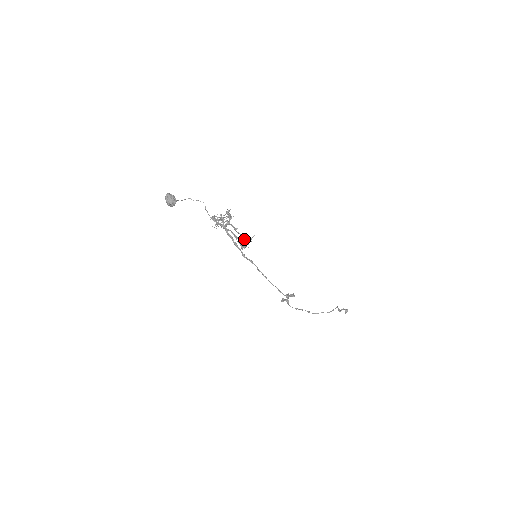
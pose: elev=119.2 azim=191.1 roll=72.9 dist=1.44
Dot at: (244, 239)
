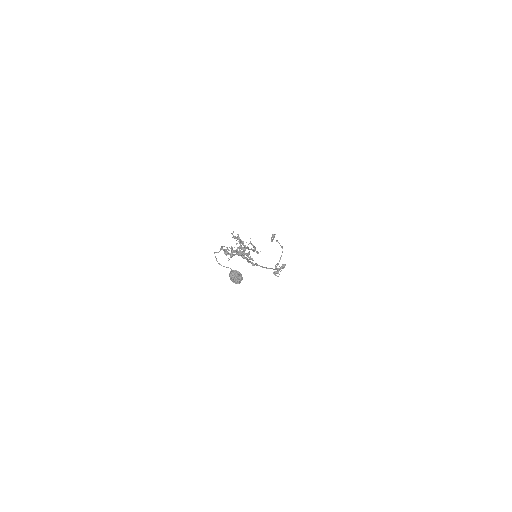
Dot at: (254, 251)
